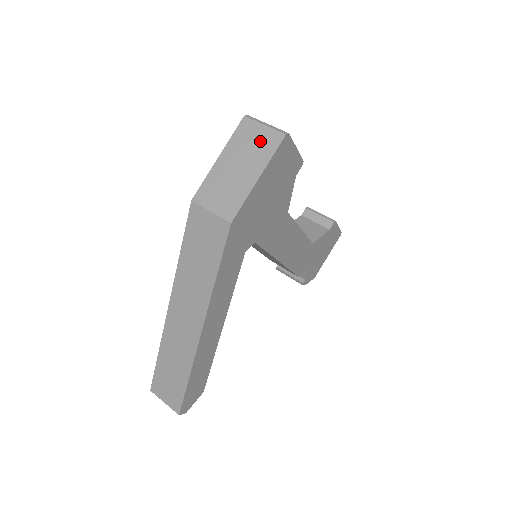
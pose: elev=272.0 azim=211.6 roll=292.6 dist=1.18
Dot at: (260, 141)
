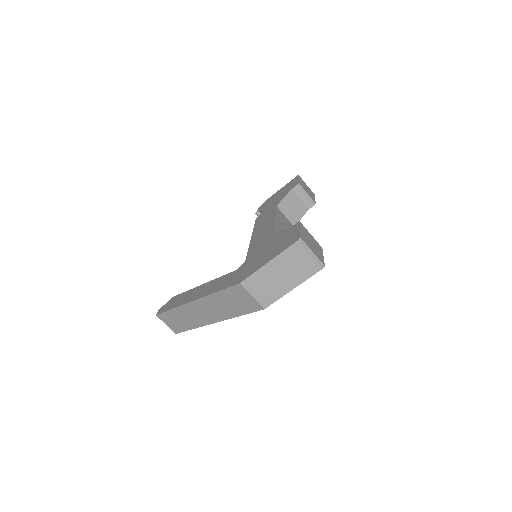
Dot at: (303, 265)
